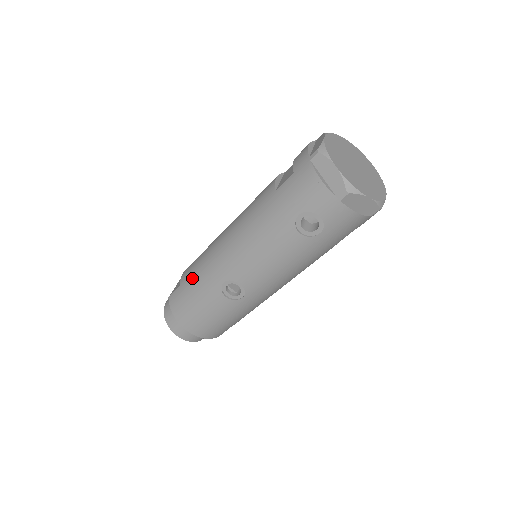
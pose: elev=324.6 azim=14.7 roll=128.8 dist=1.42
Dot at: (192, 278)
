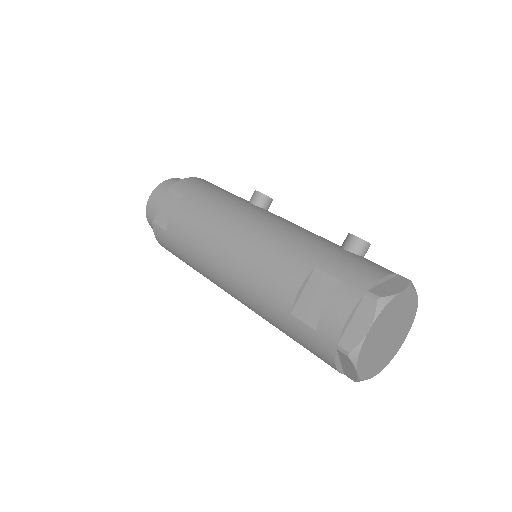
Dot at: (181, 246)
